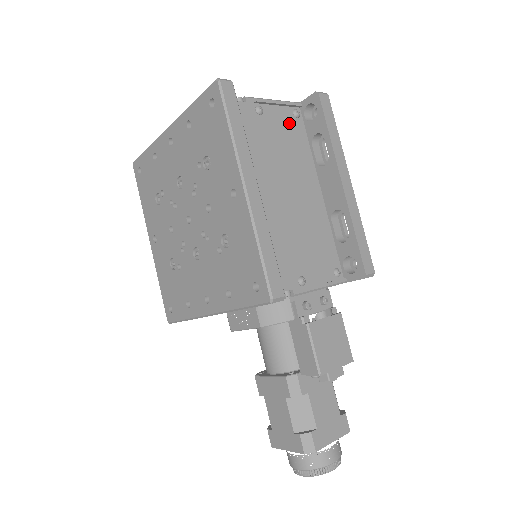
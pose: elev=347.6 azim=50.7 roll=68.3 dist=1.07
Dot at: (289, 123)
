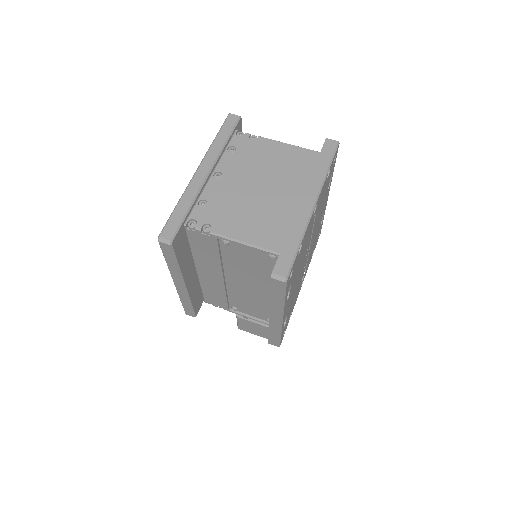
Dot at: (260, 257)
